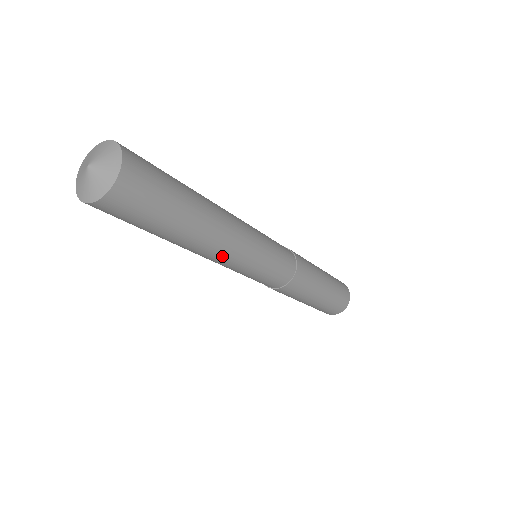
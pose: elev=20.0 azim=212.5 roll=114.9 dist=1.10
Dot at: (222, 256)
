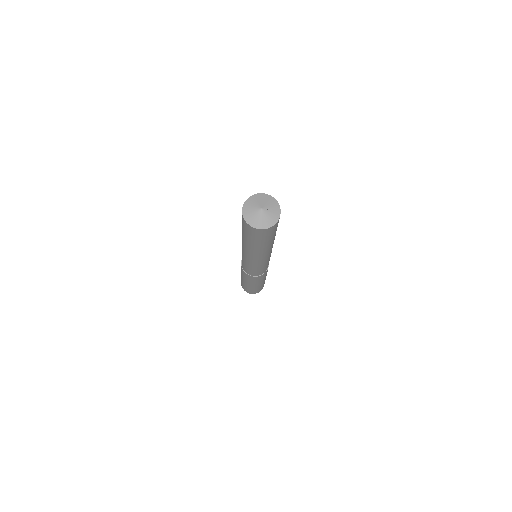
Dot at: (256, 258)
